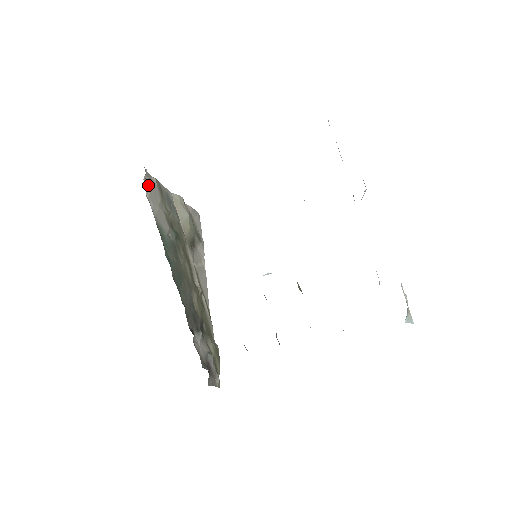
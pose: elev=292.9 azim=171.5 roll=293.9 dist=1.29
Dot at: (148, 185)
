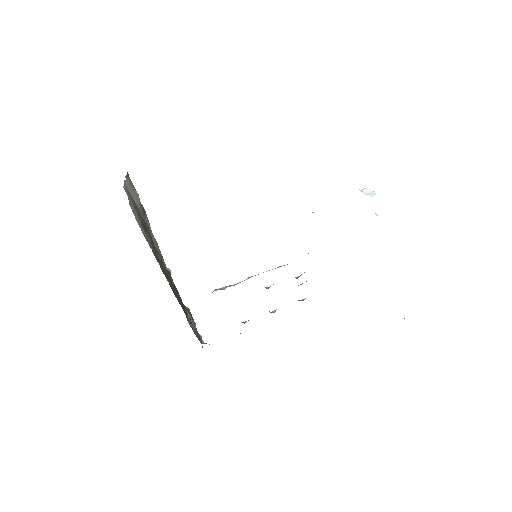
Dot at: (131, 206)
